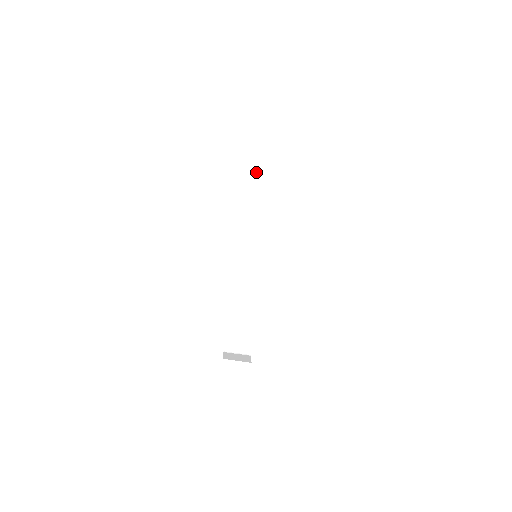
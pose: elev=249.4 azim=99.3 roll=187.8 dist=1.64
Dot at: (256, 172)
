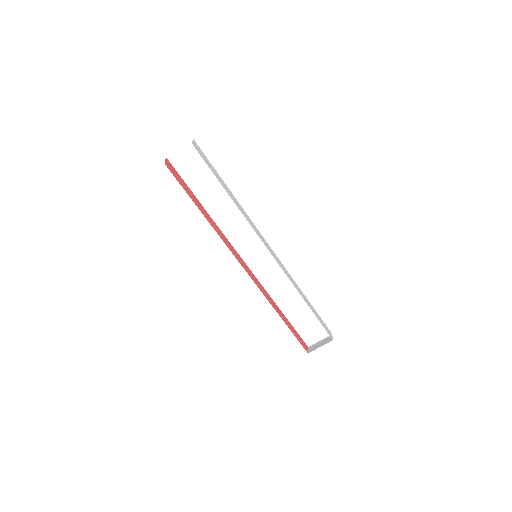
Dot at: (199, 197)
